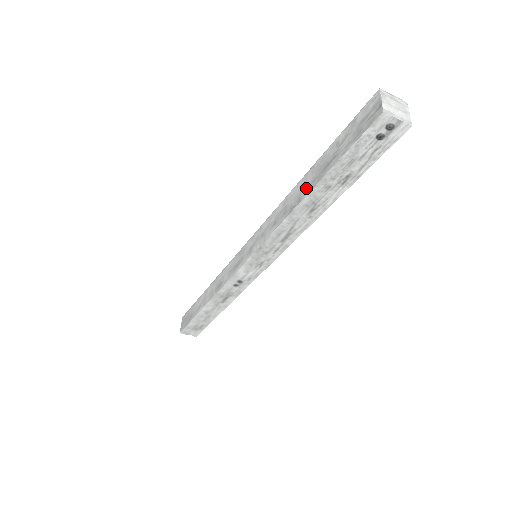
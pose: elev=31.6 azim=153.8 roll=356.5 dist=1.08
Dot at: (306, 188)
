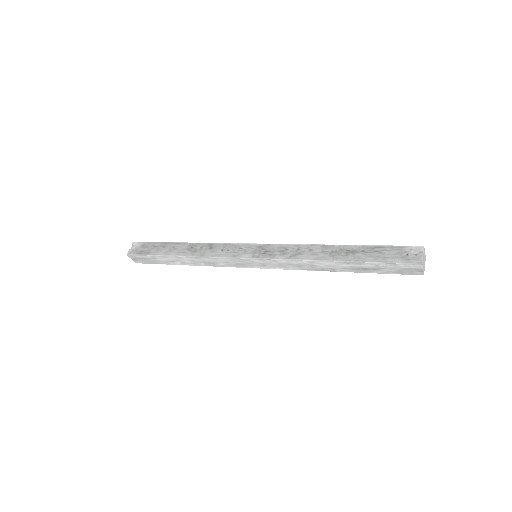
Dot at: (342, 269)
